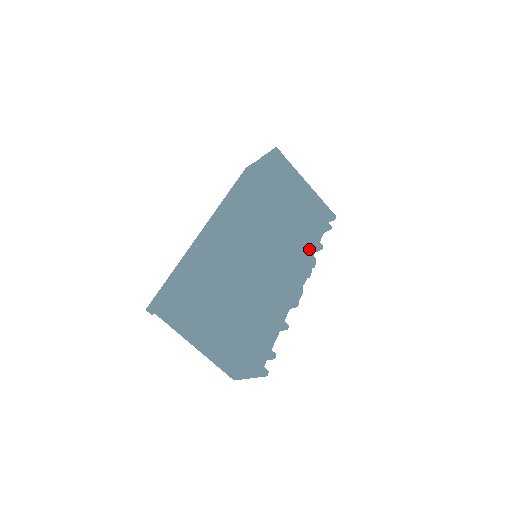
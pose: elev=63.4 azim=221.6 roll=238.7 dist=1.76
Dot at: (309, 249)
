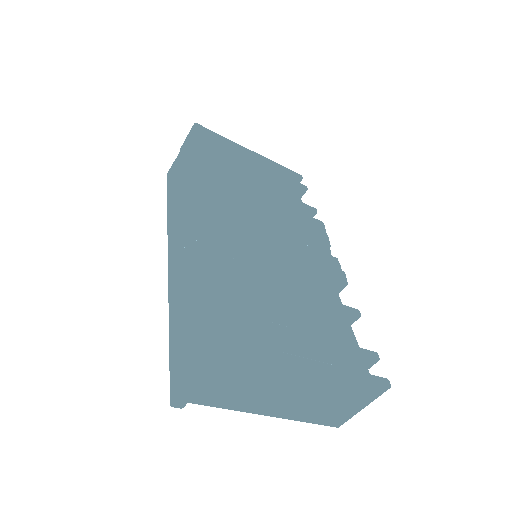
Dot at: occluded
